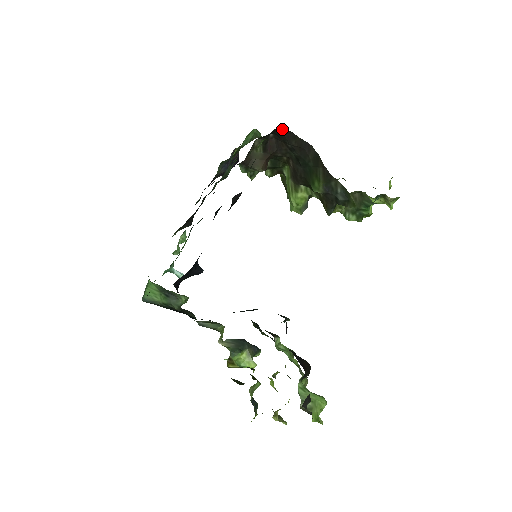
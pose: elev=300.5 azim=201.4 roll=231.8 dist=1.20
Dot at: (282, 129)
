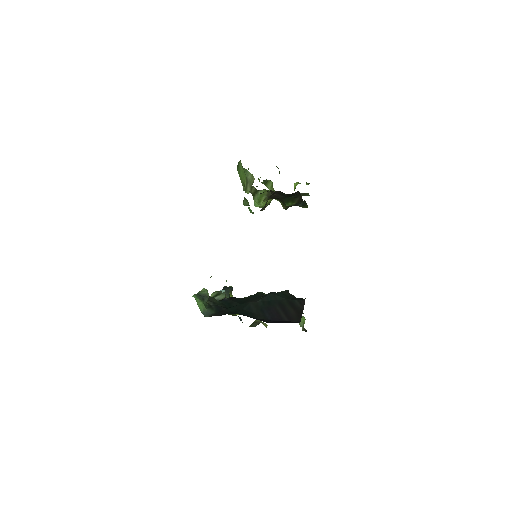
Dot at: occluded
